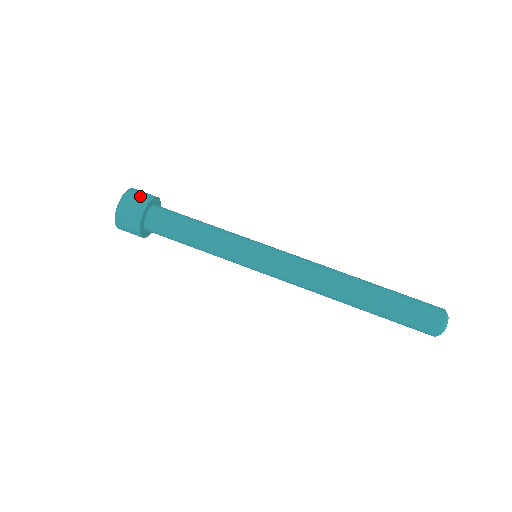
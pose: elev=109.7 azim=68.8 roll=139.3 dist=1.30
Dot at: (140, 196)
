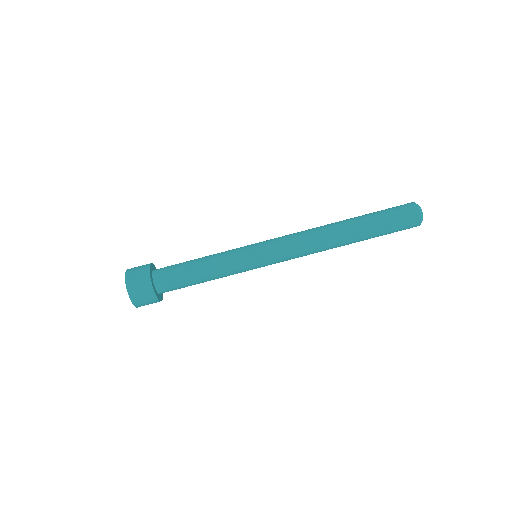
Dot at: (139, 269)
